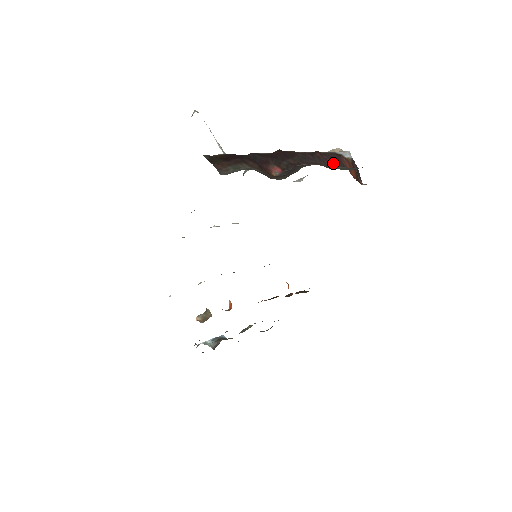
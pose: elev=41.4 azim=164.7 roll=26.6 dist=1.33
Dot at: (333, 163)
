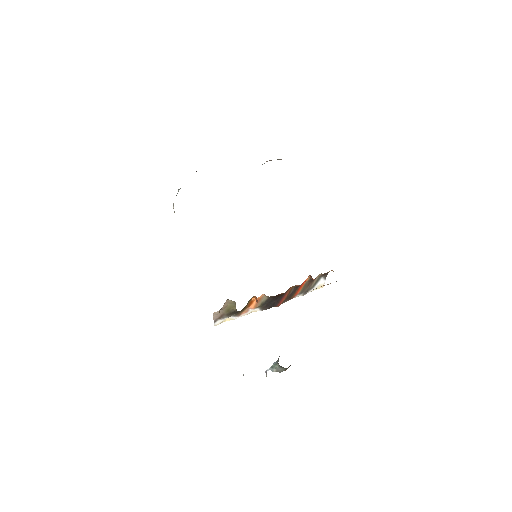
Dot at: occluded
